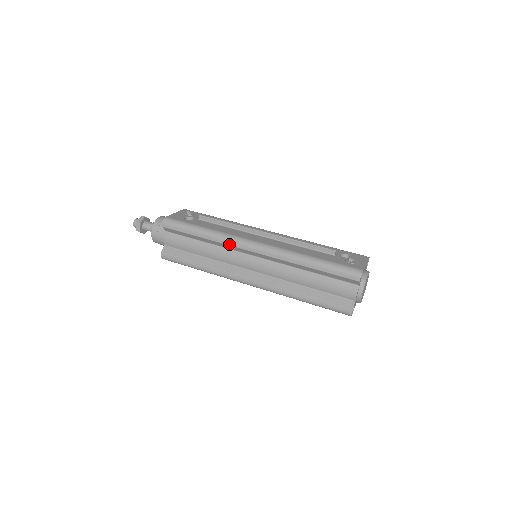
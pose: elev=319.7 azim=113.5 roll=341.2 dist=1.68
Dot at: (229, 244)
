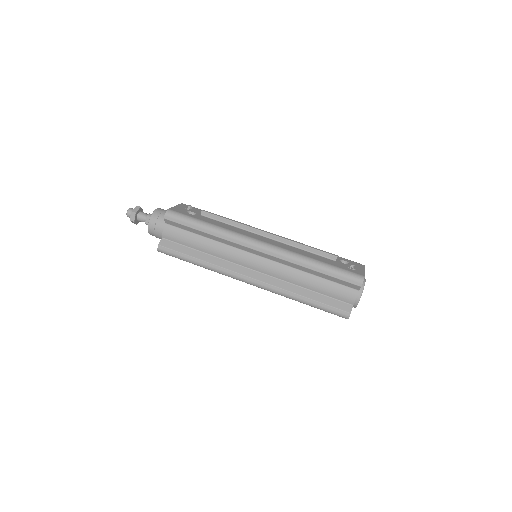
Dot at: (235, 242)
